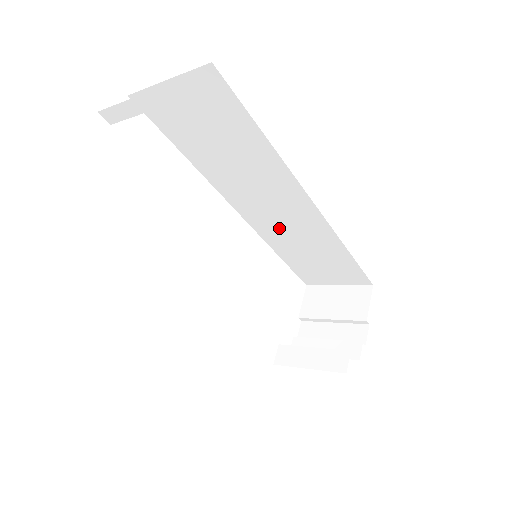
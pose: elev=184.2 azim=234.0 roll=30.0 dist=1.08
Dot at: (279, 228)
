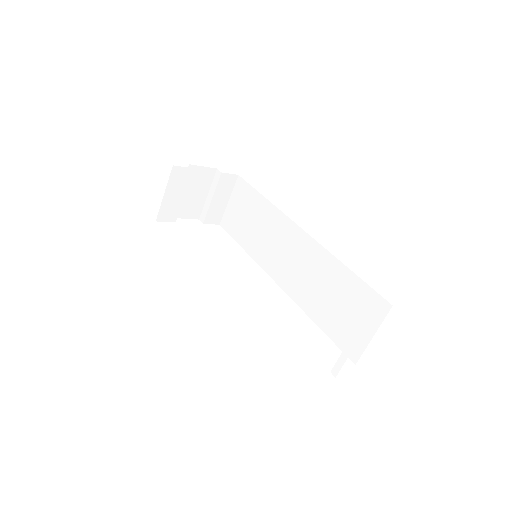
Dot at: (300, 279)
